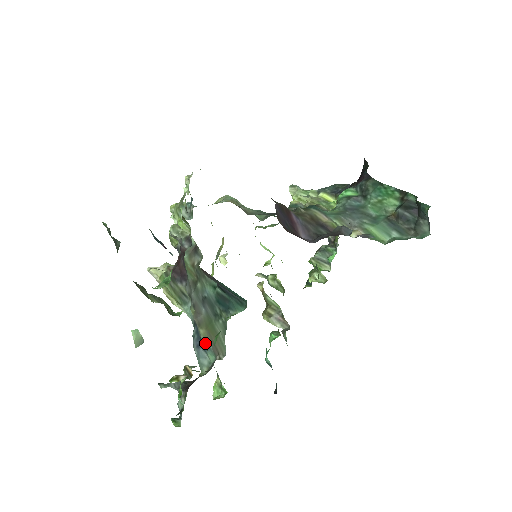
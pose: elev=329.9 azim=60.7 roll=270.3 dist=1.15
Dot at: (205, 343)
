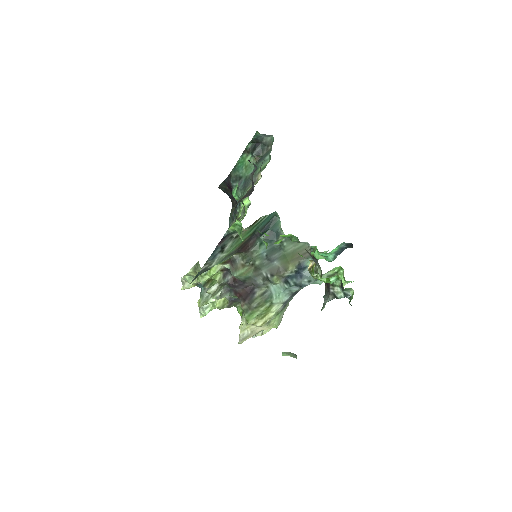
Dot at: (299, 266)
